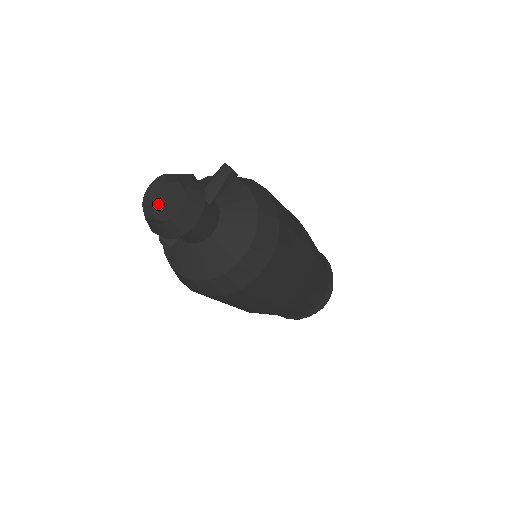
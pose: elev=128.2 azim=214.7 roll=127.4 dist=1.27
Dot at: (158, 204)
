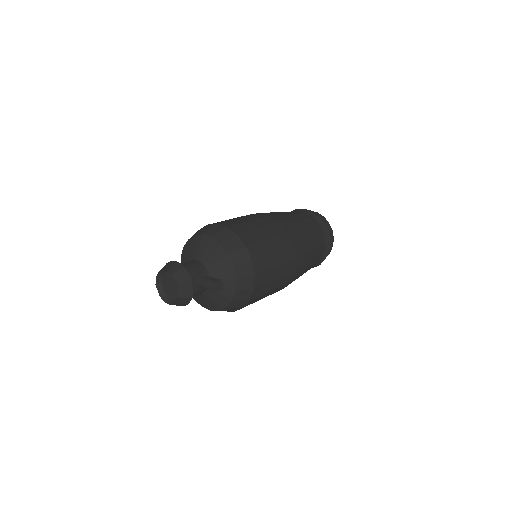
Dot at: (166, 281)
